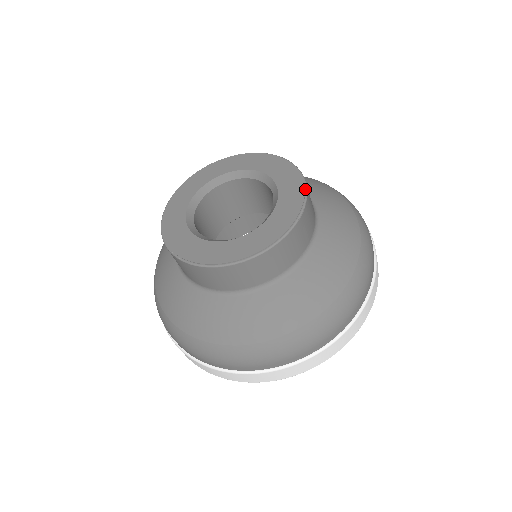
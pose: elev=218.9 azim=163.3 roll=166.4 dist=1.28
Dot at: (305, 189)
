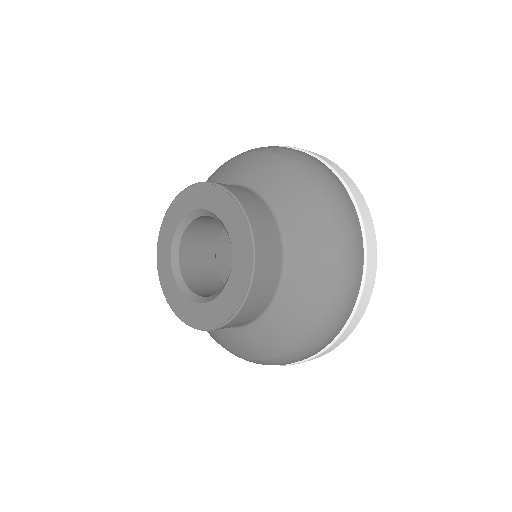
Dot at: (234, 199)
